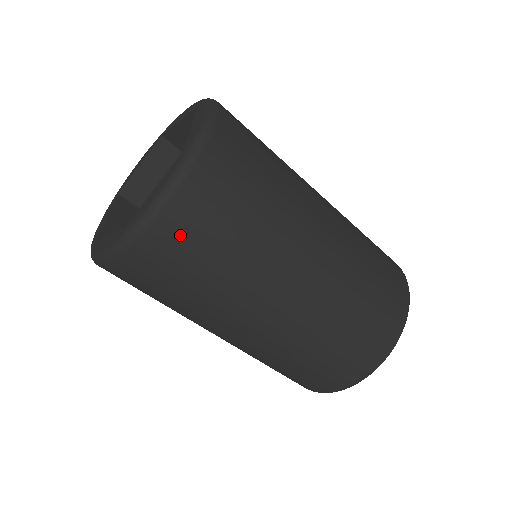
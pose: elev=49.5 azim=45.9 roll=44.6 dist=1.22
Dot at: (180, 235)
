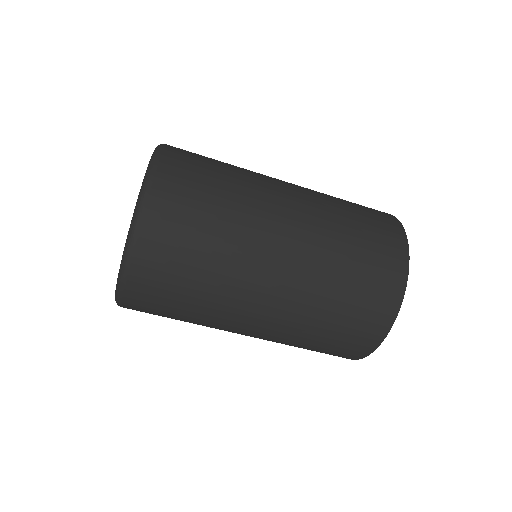
Dot at: (179, 178)
